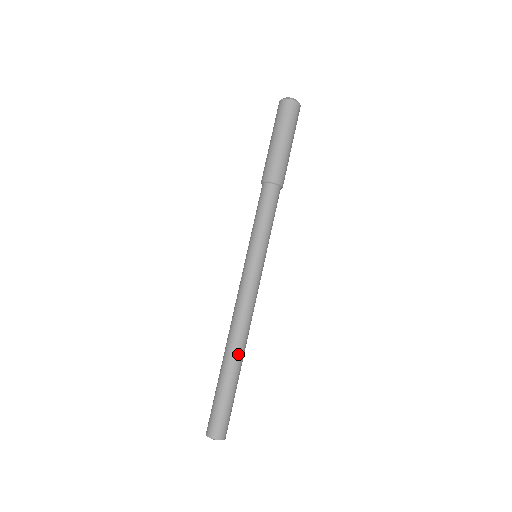
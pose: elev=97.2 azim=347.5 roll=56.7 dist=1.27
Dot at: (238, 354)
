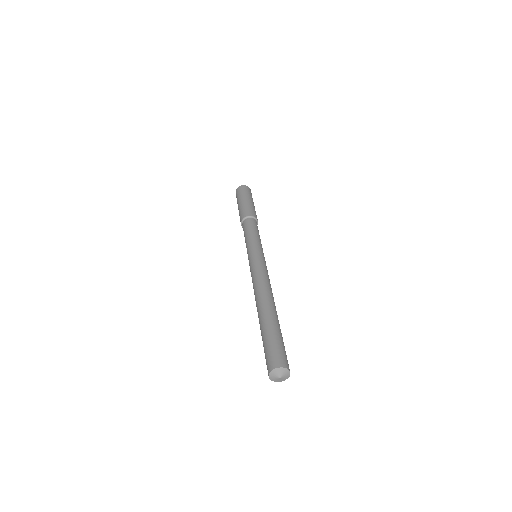
Dot at: (269, 305)
